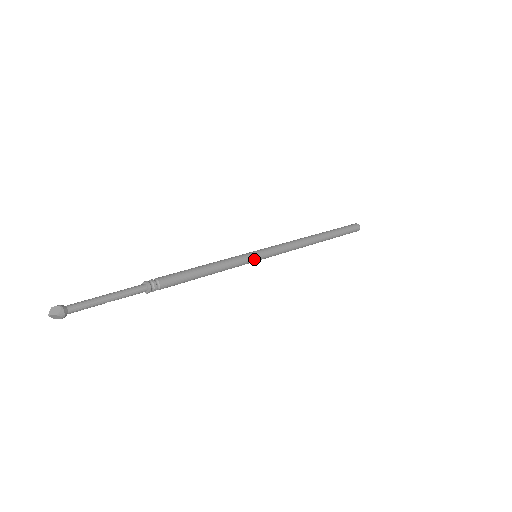
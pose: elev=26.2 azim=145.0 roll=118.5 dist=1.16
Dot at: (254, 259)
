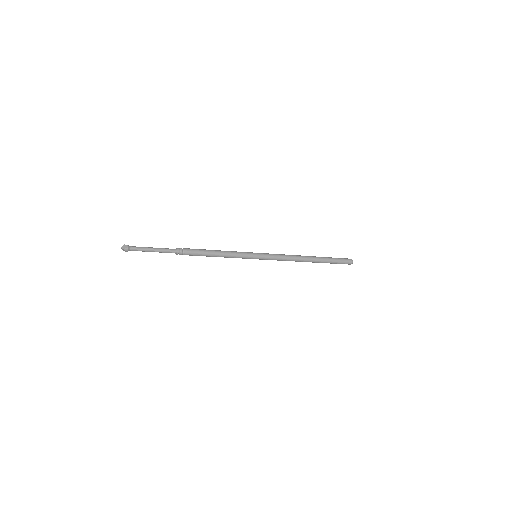
Dot at: (253, 257)
